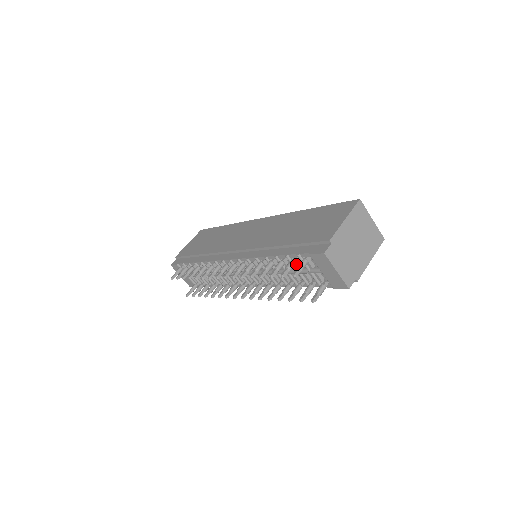
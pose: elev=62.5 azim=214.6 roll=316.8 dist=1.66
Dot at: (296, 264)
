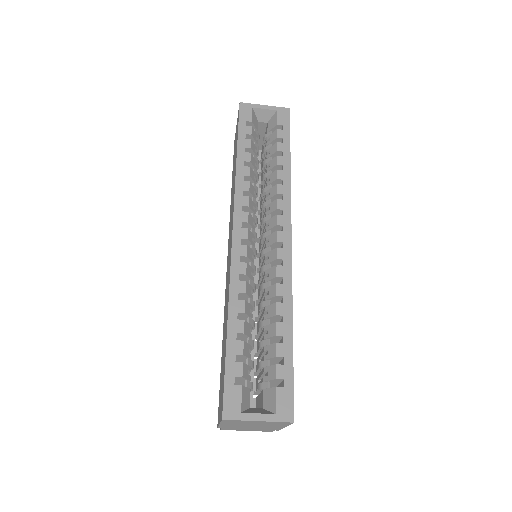
Dot at: occluded
